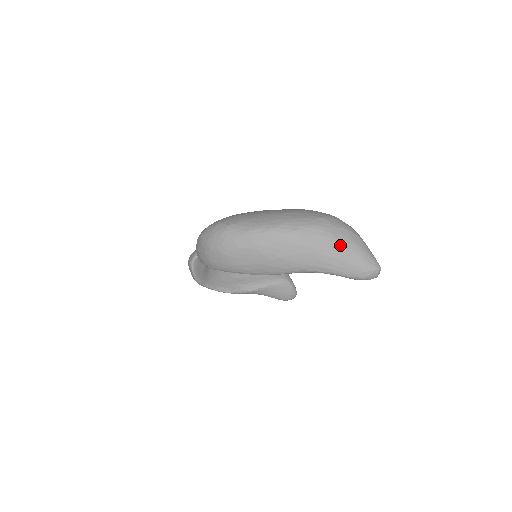
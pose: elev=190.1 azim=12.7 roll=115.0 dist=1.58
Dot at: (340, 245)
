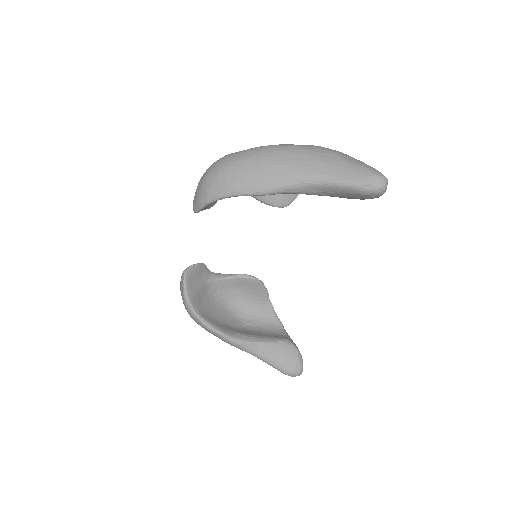
Dot at: (341, 156)
